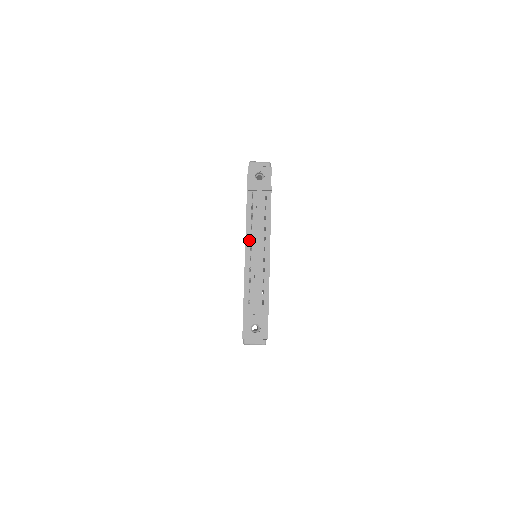
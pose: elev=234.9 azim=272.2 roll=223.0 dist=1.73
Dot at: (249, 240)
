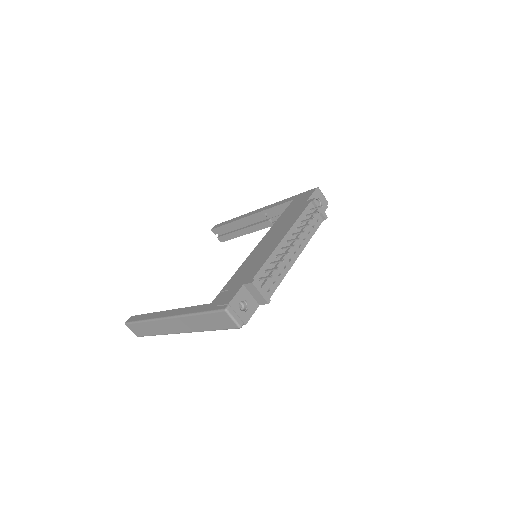
Dot at: (290, 234)
